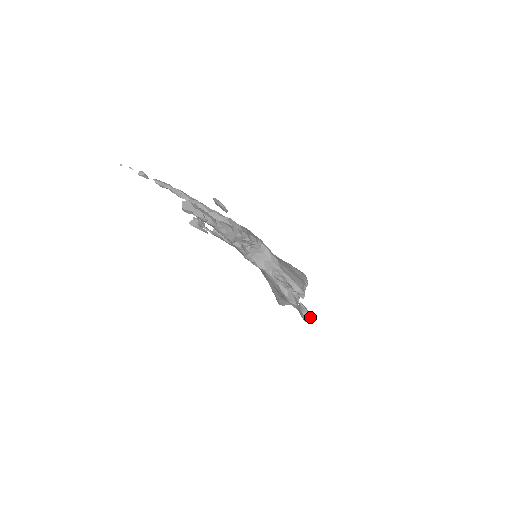
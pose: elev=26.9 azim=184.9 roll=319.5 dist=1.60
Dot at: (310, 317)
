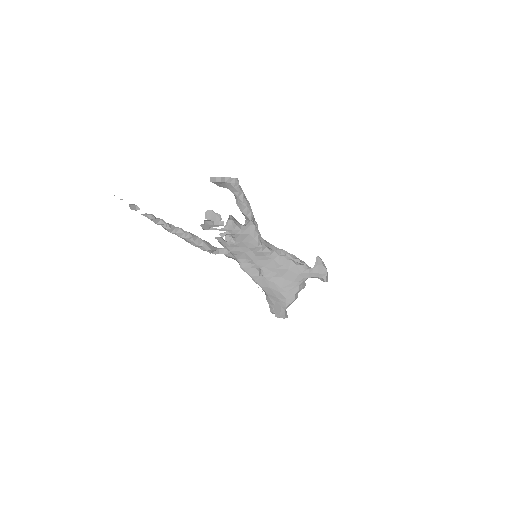
Dot at: (327, 272)
